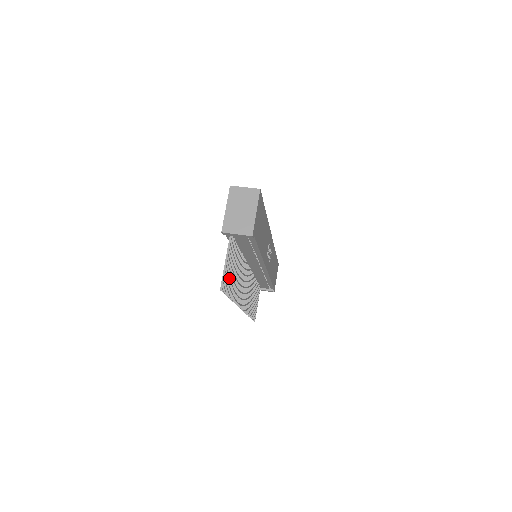
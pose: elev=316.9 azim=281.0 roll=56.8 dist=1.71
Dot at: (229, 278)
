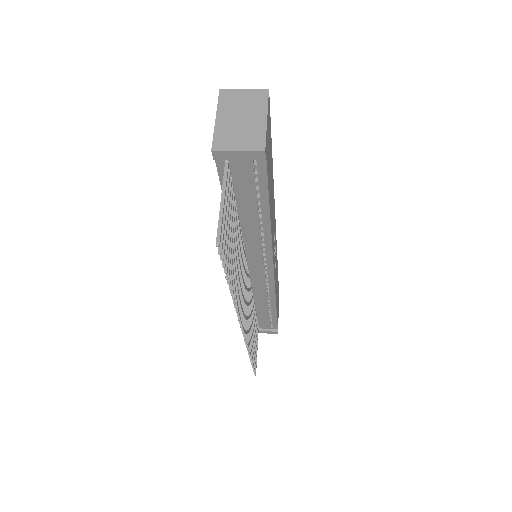
Dot at: (227, 241)
